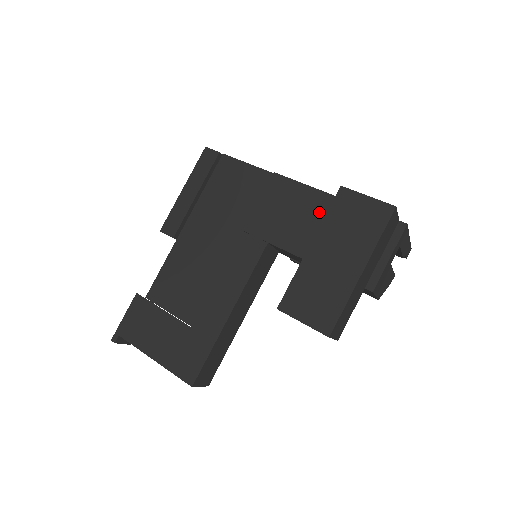
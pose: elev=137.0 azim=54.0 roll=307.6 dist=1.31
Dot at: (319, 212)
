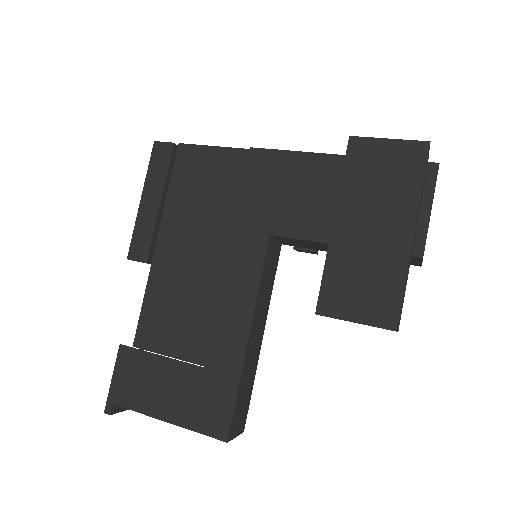
Dot at: (323, 180)
